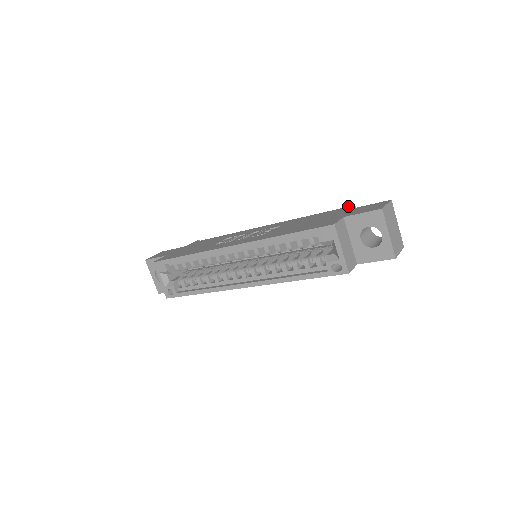
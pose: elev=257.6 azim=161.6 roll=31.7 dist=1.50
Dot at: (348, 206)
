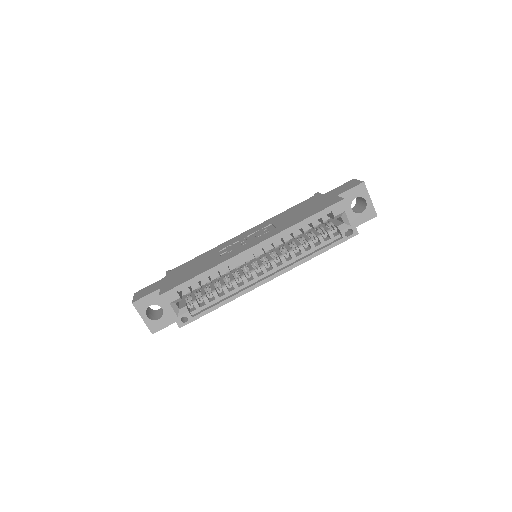
Dot at: (316, 194)
